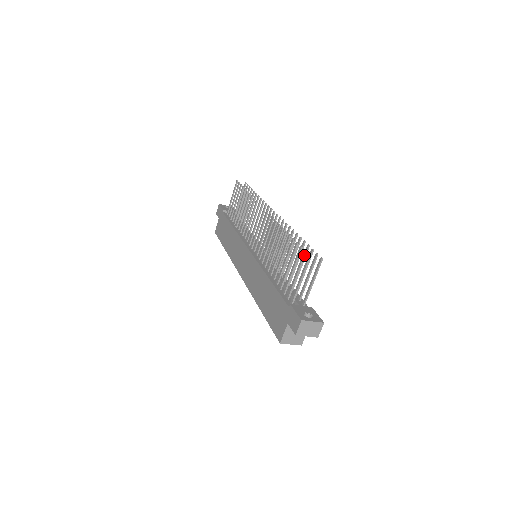
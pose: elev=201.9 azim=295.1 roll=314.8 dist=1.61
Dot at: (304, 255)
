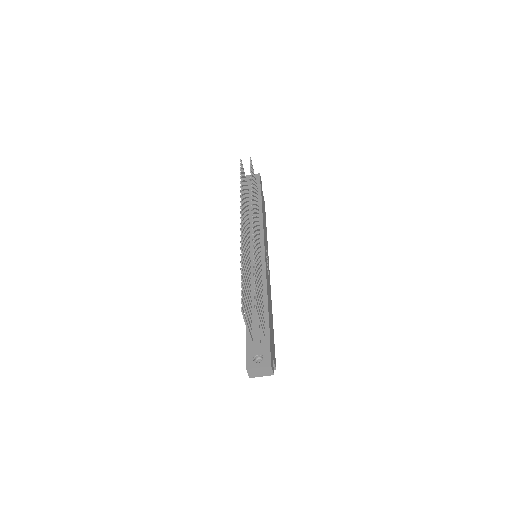
Dot at: (241, 303)
